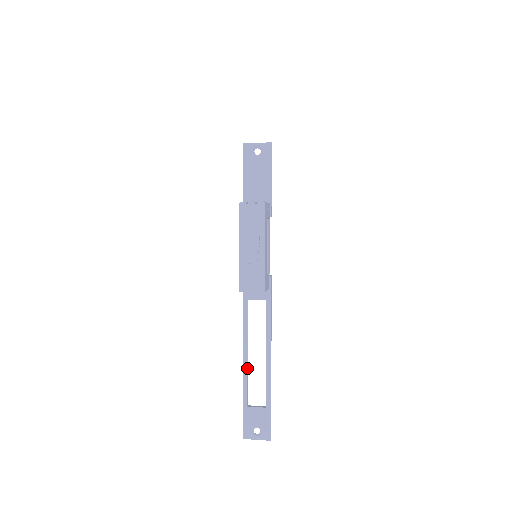
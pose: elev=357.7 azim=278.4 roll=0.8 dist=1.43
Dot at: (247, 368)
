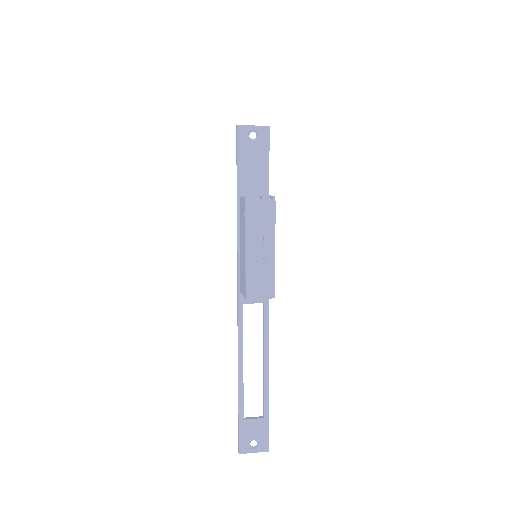
Dot at: occluded
